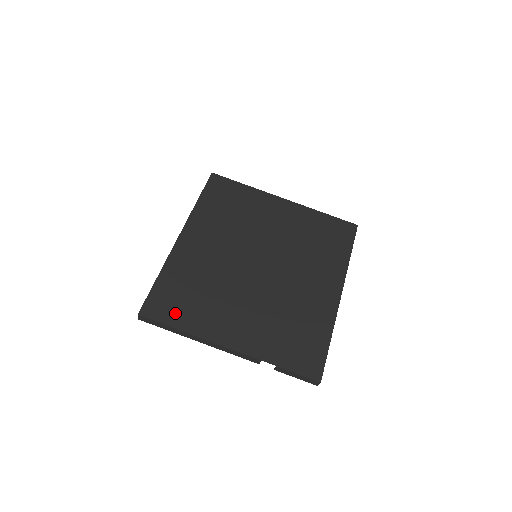
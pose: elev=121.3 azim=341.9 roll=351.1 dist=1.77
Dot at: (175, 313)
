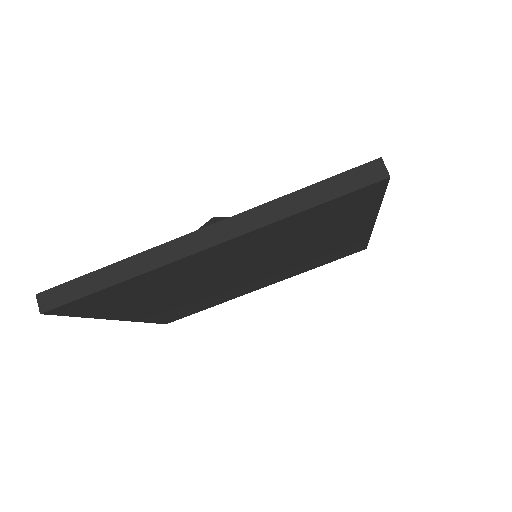
Dot at: (95, 309)
